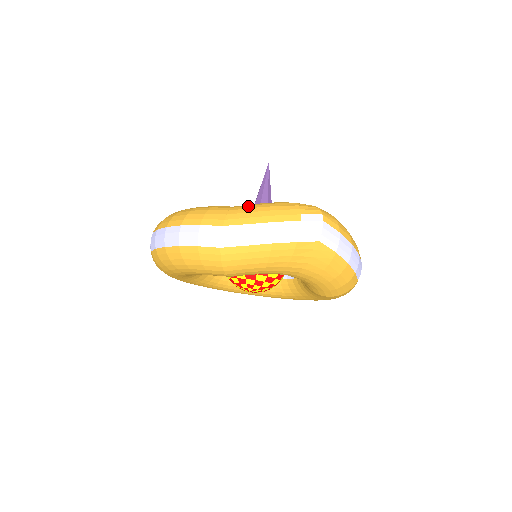
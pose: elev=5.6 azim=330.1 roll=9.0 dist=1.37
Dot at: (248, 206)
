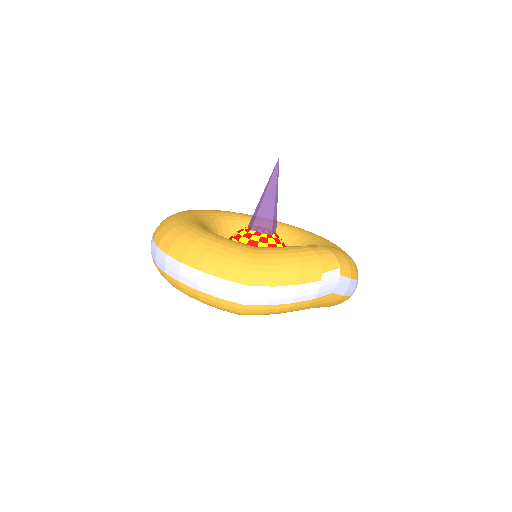
Dot at: (271, 260)
